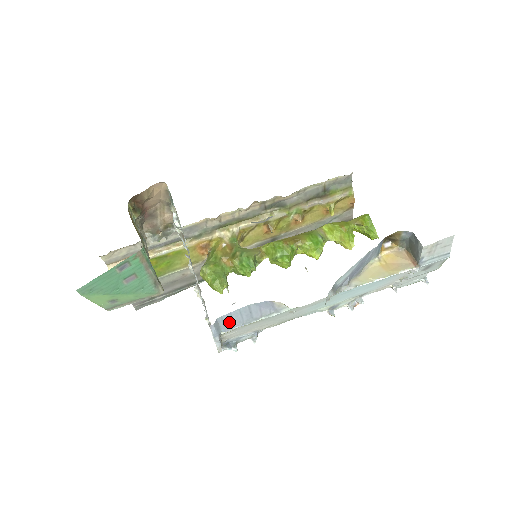
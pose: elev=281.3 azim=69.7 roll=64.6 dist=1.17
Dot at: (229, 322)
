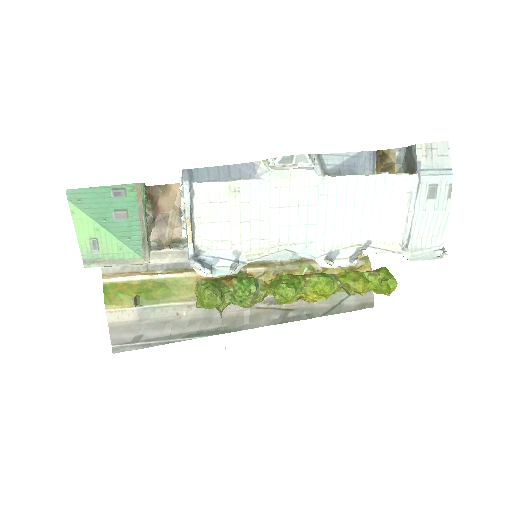
Dot at: (204, 175)
